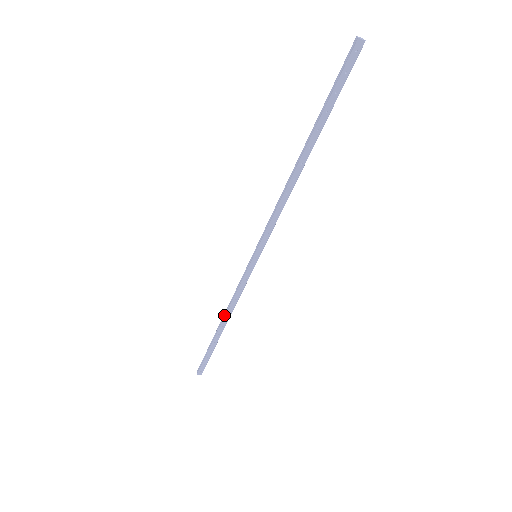
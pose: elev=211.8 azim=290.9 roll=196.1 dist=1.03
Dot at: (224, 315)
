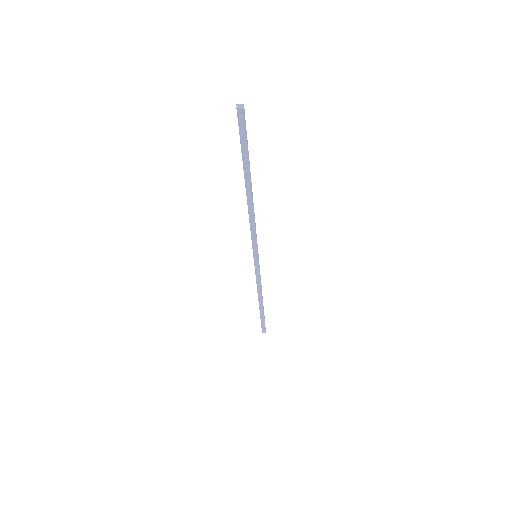
Dot at: (258, 294)
